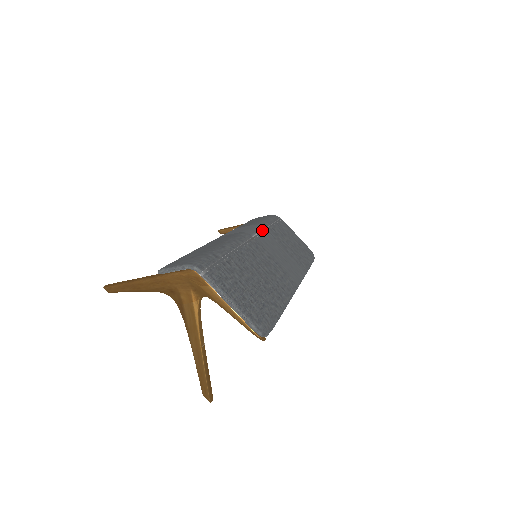
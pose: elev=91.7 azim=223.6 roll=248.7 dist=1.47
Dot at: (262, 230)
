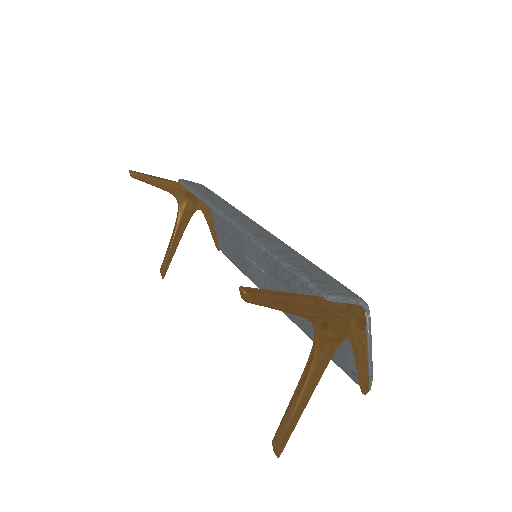
Dot at: occluded
